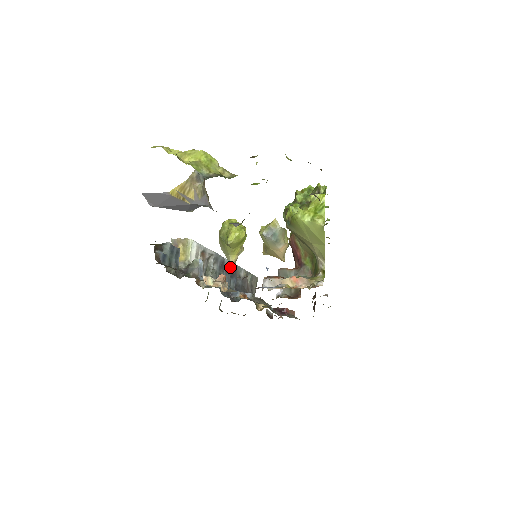
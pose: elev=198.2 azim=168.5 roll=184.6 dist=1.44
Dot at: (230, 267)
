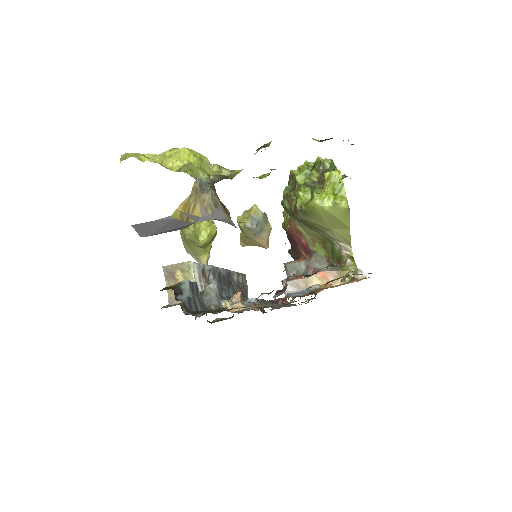
Dot at: (225, 276)
